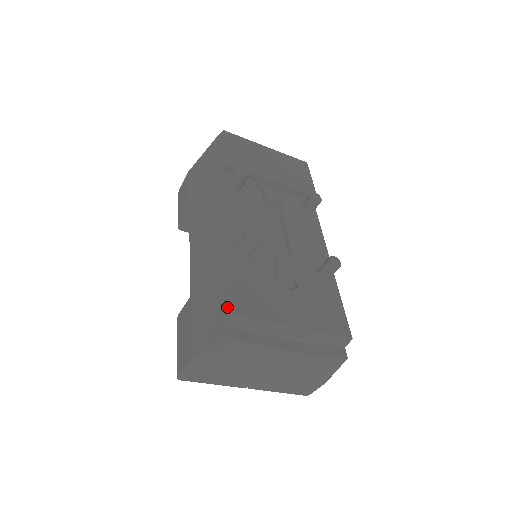
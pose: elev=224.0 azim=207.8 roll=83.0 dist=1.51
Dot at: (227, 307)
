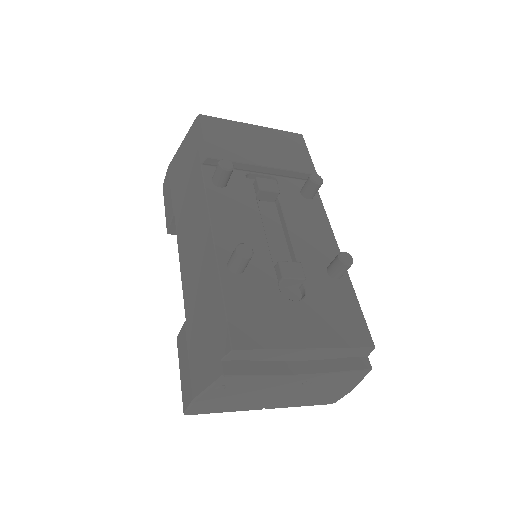
Dot at: (224, 339)
